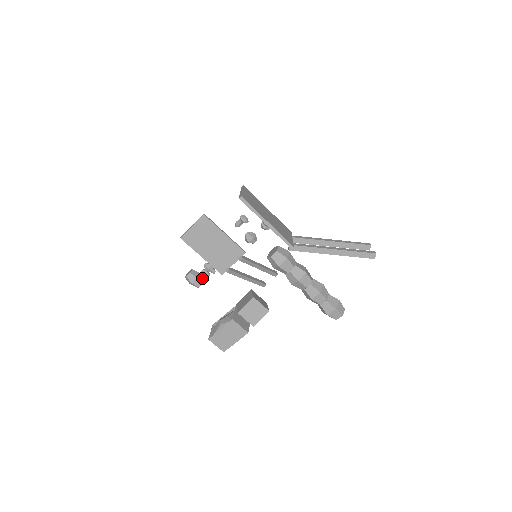
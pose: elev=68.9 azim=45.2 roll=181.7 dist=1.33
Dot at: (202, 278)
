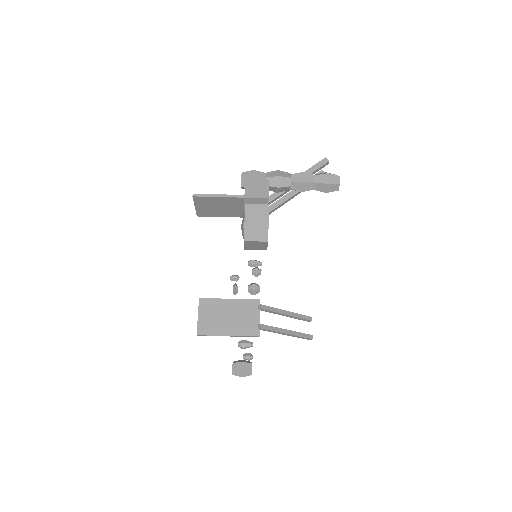
Dot at: (248, 362)
